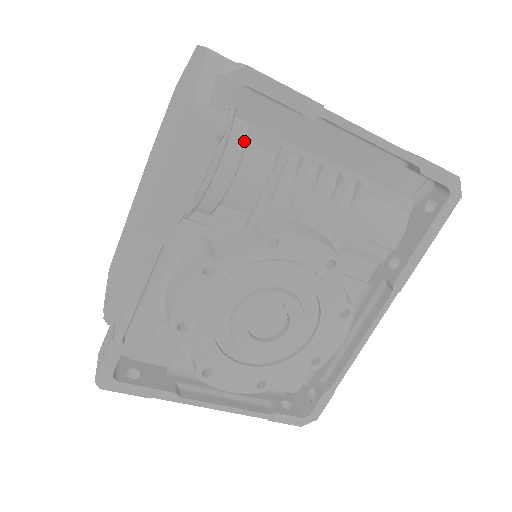
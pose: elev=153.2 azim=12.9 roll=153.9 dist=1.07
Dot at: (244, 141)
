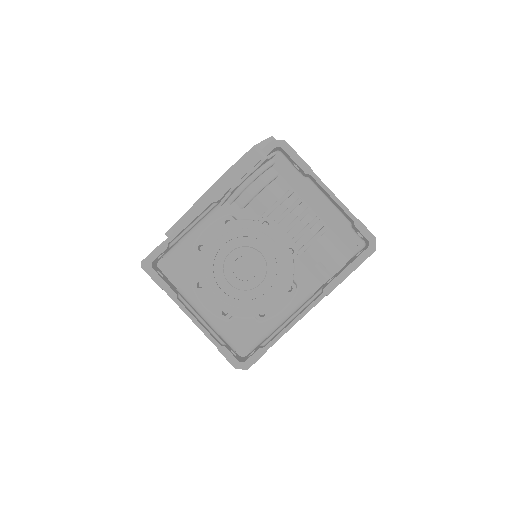
Dot at: (272, 177)
